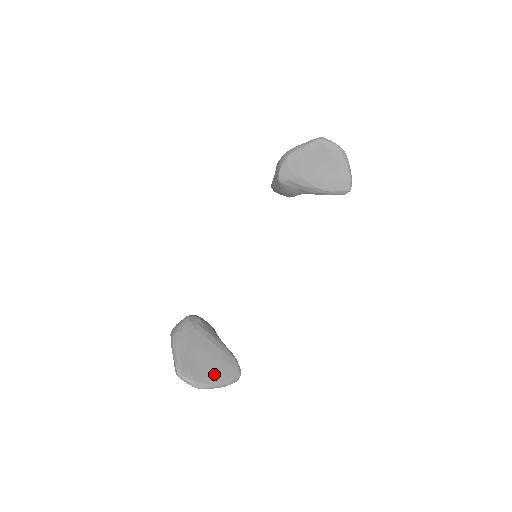
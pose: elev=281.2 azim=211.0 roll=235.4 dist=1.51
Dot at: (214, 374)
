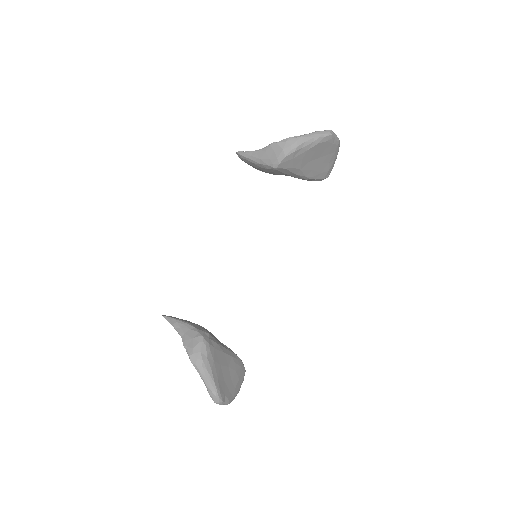
Dot at: (236, 383)
